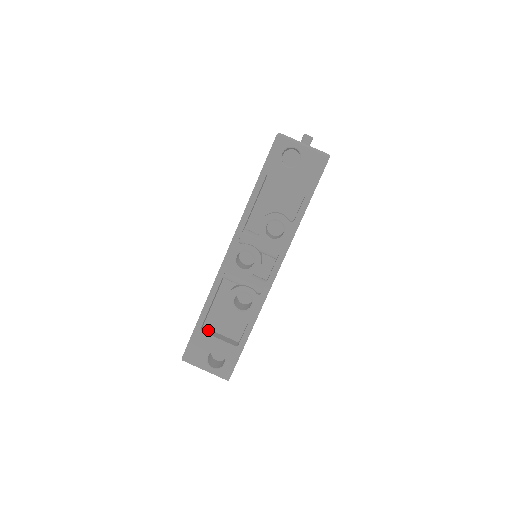
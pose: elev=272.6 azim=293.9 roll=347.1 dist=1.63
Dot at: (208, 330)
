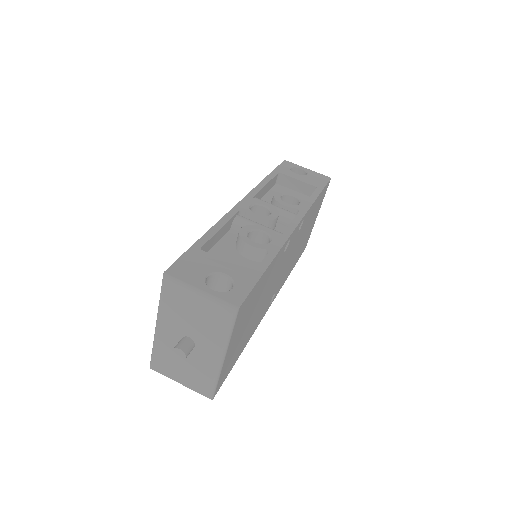
Dot at: occluded
